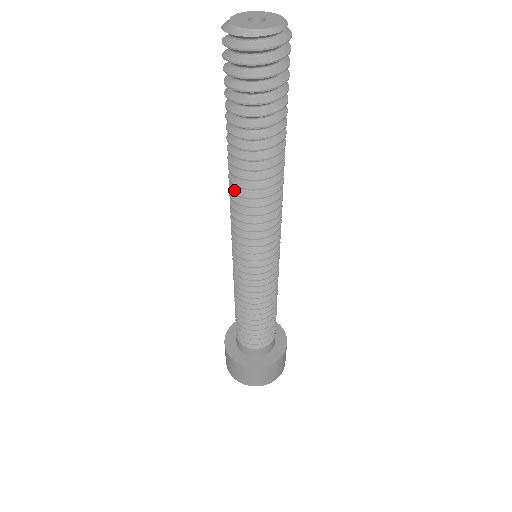
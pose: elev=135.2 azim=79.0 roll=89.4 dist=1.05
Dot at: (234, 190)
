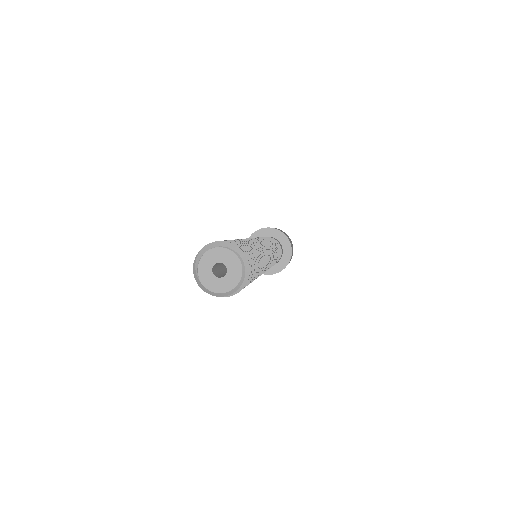
Dot at: occluded
